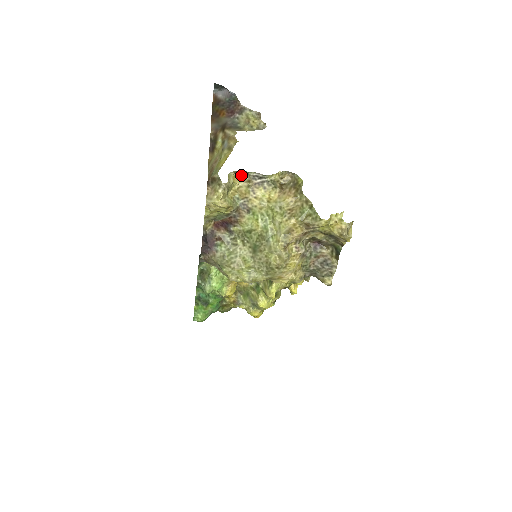
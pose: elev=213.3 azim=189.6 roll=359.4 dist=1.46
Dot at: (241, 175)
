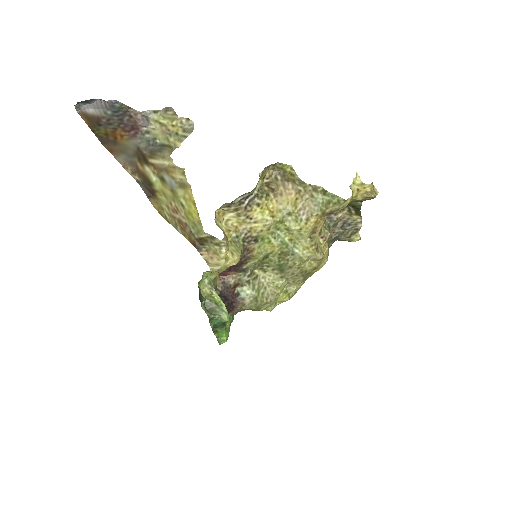
Dot at: (221, 208)
